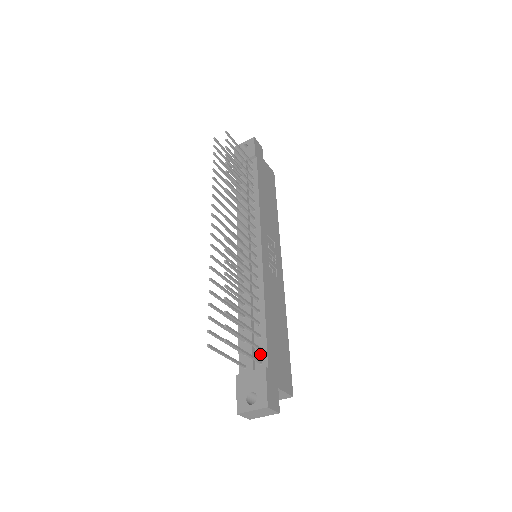
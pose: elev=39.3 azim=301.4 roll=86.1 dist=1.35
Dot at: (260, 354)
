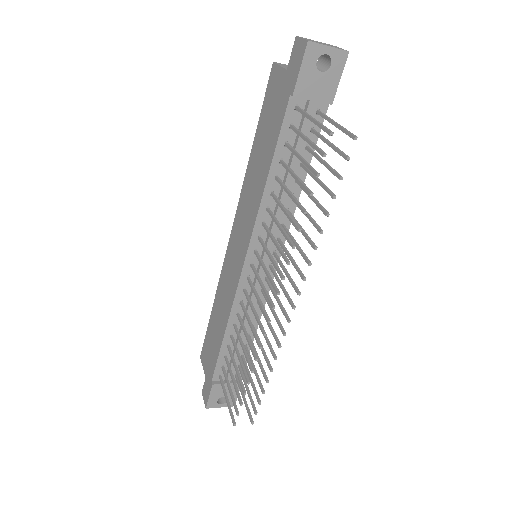
Dot at: (238, 369)
